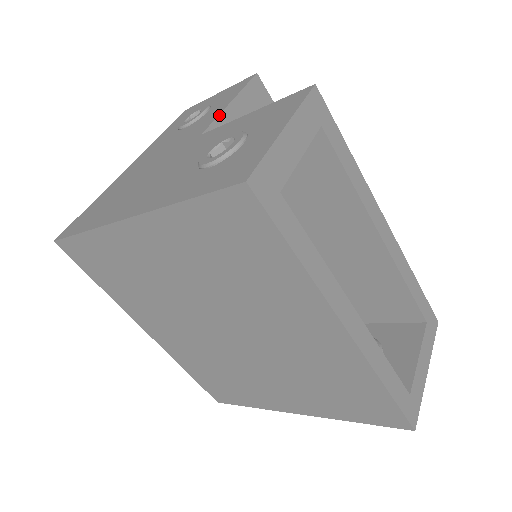
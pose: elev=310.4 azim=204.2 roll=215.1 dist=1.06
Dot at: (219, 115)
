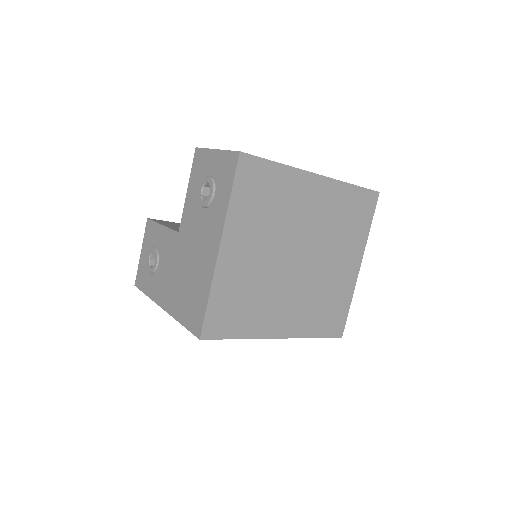
Dot at: (169, 228)
